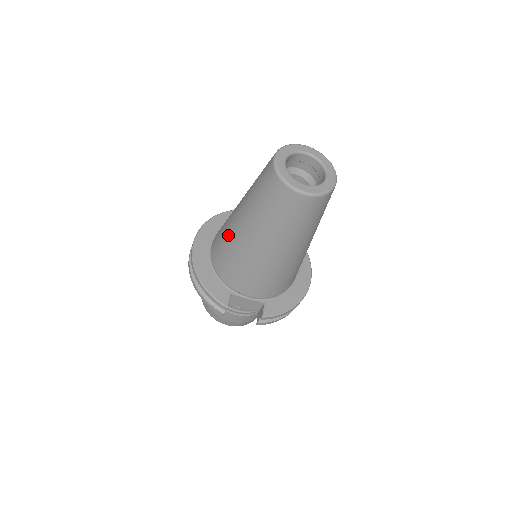
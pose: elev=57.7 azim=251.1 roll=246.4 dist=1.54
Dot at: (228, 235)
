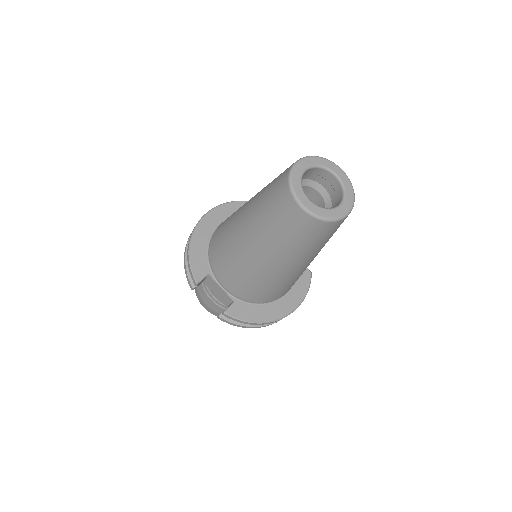
Dot at: (233, 217)
